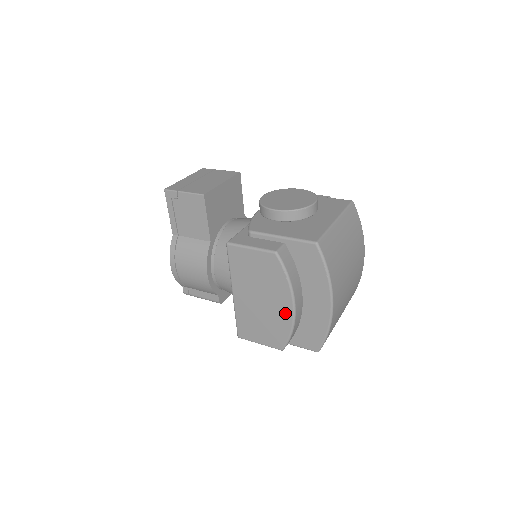
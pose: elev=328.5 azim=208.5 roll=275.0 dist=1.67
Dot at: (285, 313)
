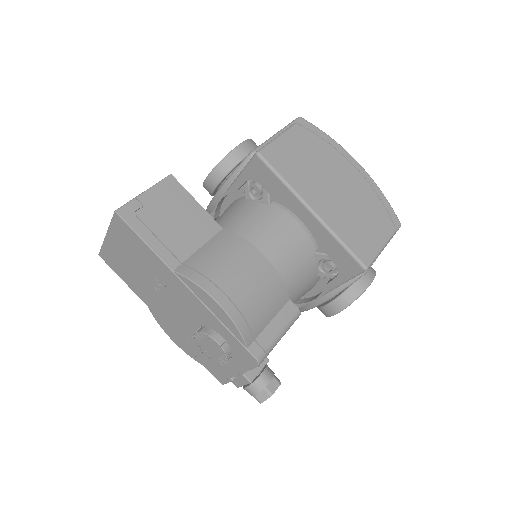
Dot at: (357, 180)
